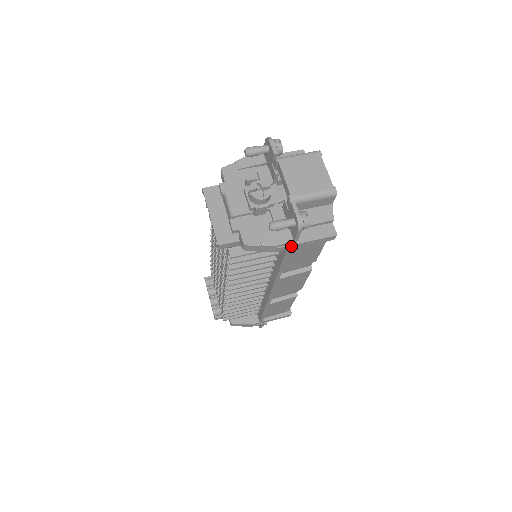
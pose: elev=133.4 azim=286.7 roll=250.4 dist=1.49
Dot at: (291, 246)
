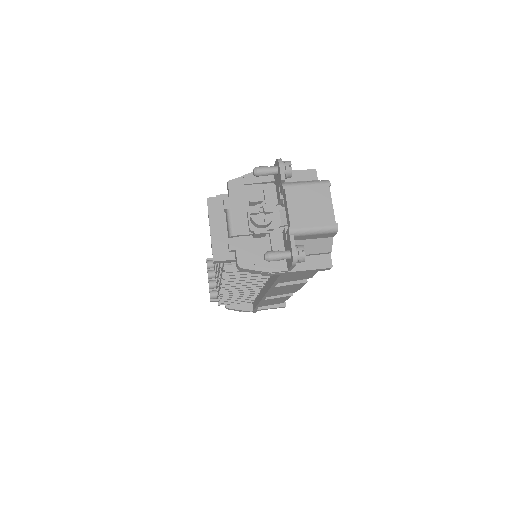
Dot at: (285, 273)
